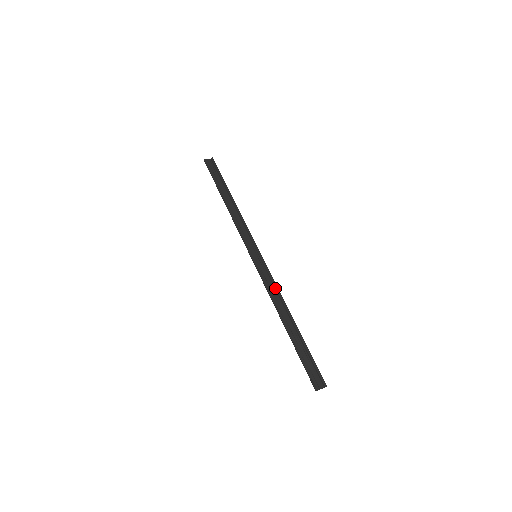
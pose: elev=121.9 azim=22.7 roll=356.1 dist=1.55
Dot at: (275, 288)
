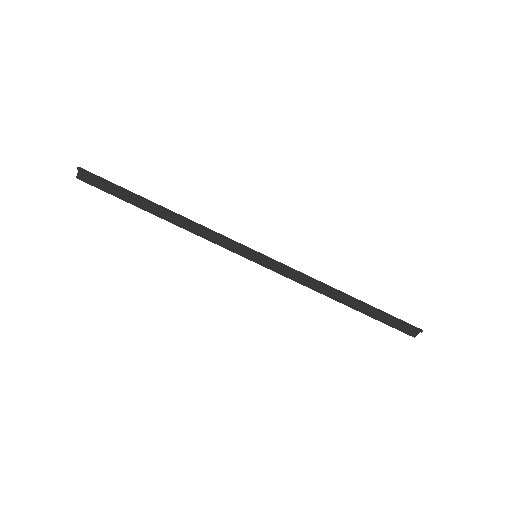
Dot at: (305, 277)
